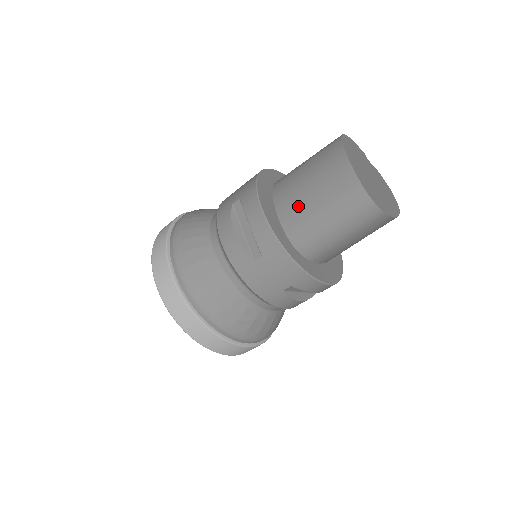
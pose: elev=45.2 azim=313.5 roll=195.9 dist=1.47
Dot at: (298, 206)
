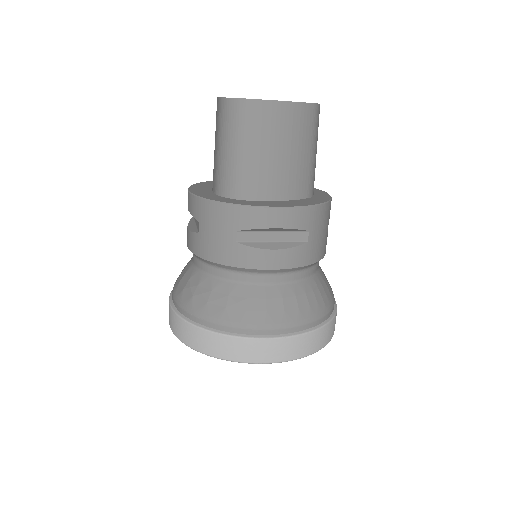
Dot at: occluded
